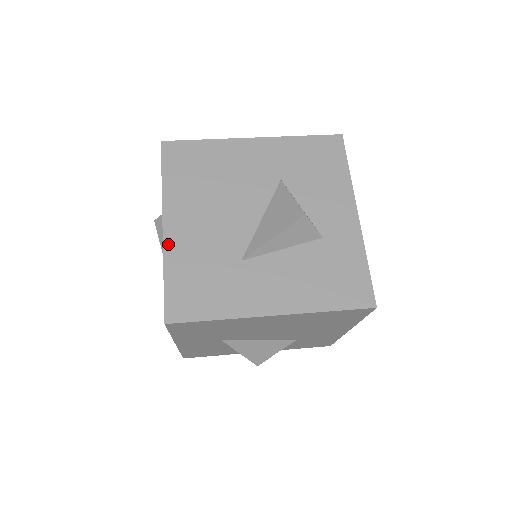
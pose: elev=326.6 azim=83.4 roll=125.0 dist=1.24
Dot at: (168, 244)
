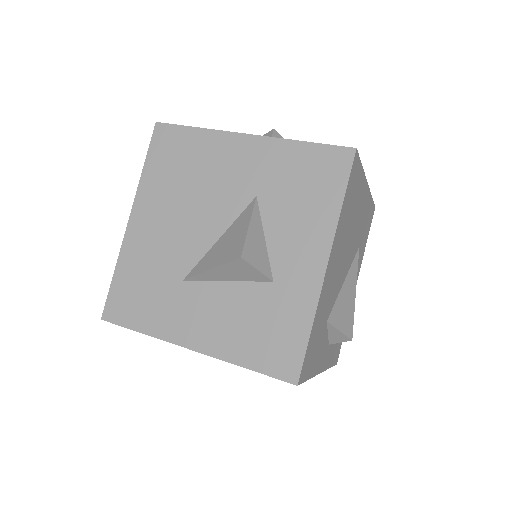
Dot at: (127, 241)
